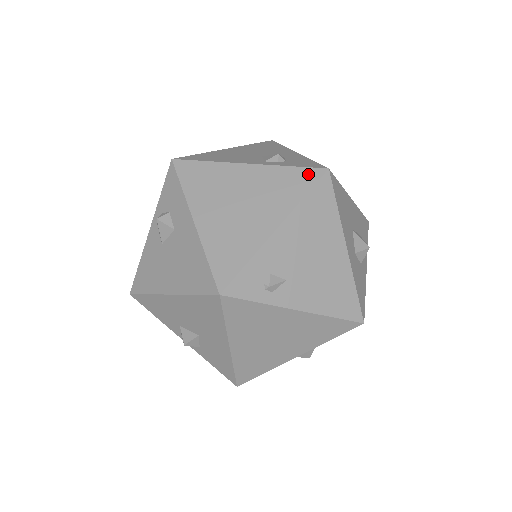
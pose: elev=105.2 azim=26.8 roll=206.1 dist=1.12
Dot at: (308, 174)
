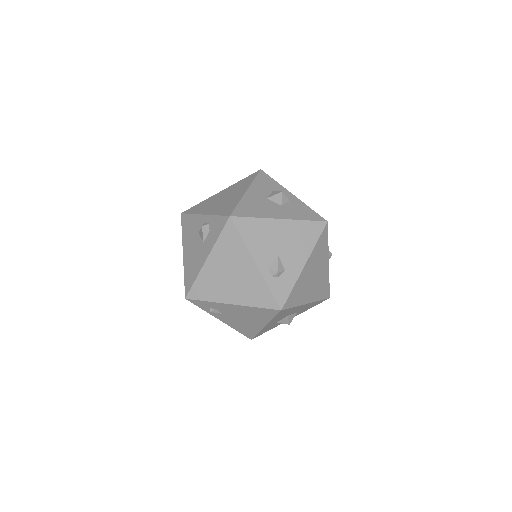
Dot at: (271, 301)
